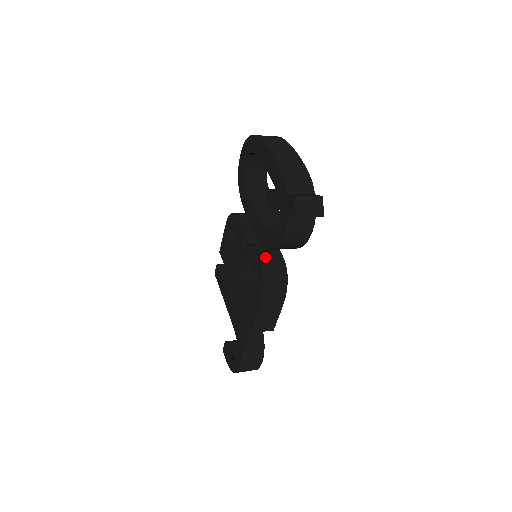
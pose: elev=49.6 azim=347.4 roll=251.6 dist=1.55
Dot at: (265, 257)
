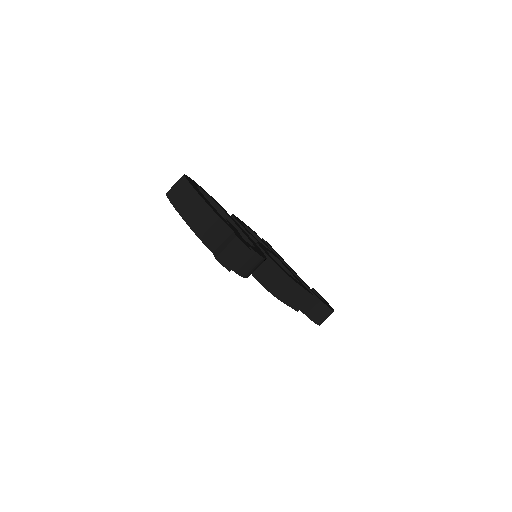
Dot at: occluded
